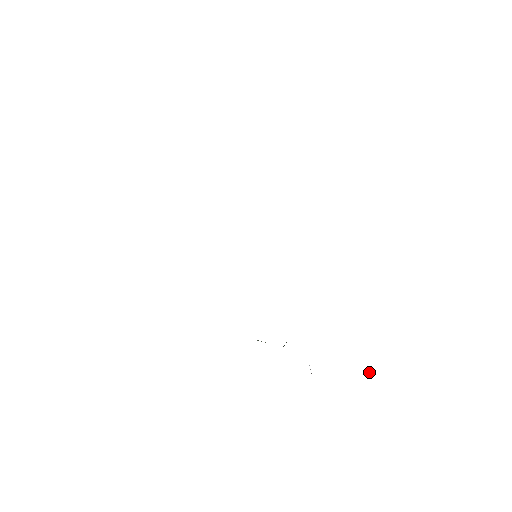
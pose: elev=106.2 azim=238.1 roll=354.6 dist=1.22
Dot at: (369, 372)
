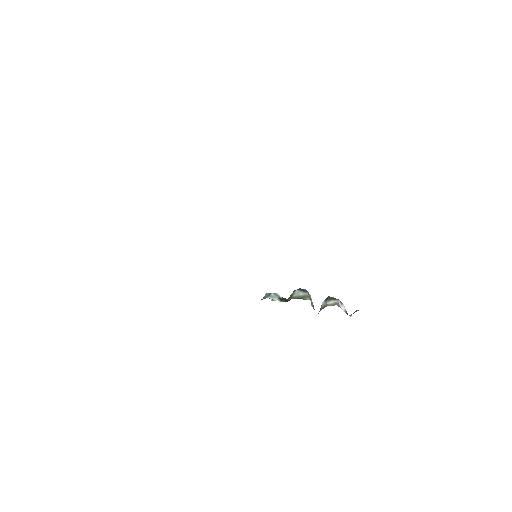
Dot at: (350, 316)
